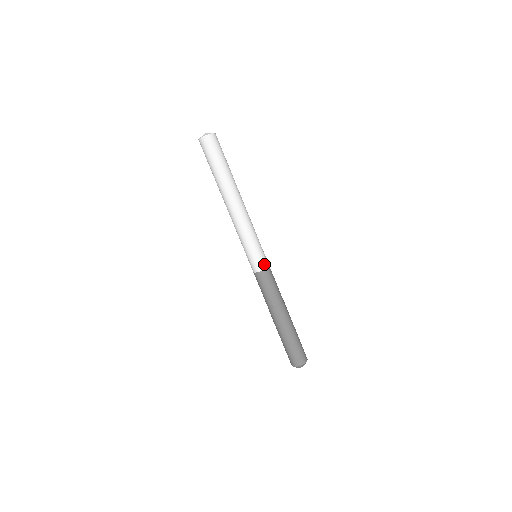
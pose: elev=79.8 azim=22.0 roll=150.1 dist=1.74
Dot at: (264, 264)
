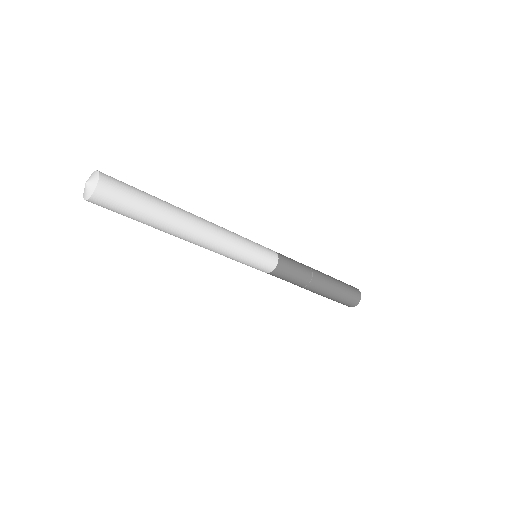
Dot at: (262, 271)
